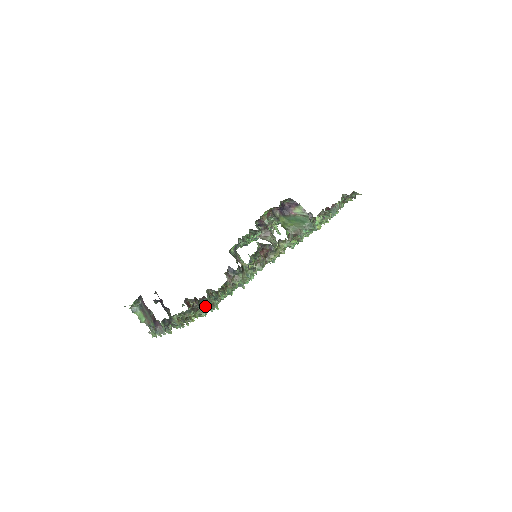
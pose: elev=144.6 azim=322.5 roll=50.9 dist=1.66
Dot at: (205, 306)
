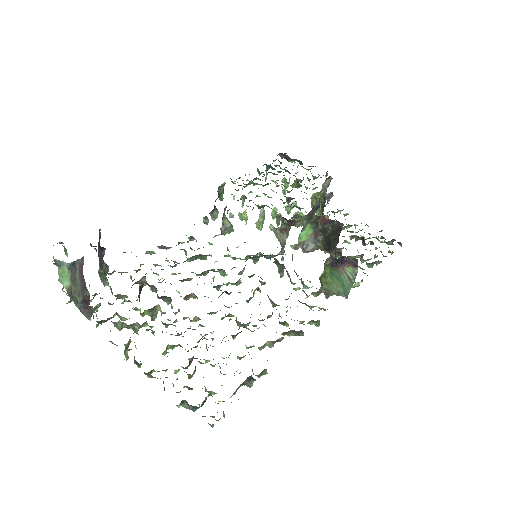
Dot at: (189, 407)
